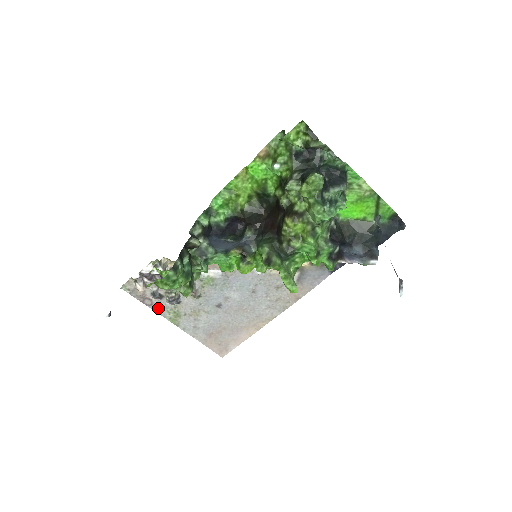
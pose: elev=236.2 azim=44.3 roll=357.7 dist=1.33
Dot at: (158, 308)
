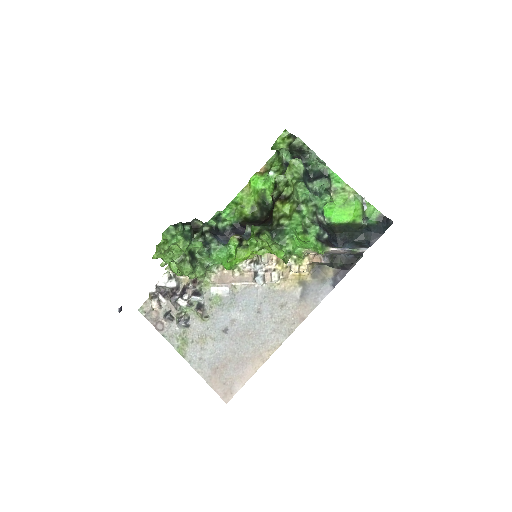
Dot at: (168, 334)
